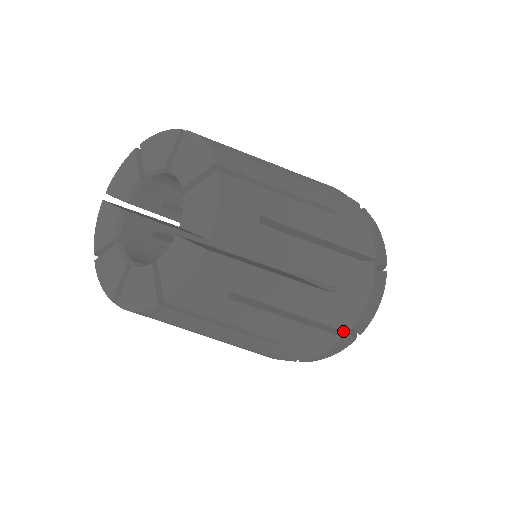
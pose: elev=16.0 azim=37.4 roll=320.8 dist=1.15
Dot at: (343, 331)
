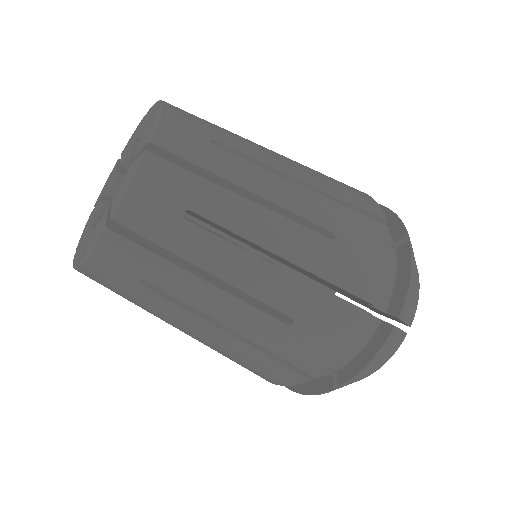
Dot at: (308, 372)
